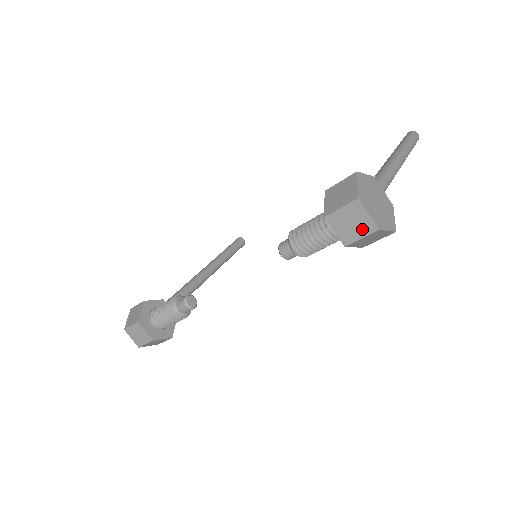
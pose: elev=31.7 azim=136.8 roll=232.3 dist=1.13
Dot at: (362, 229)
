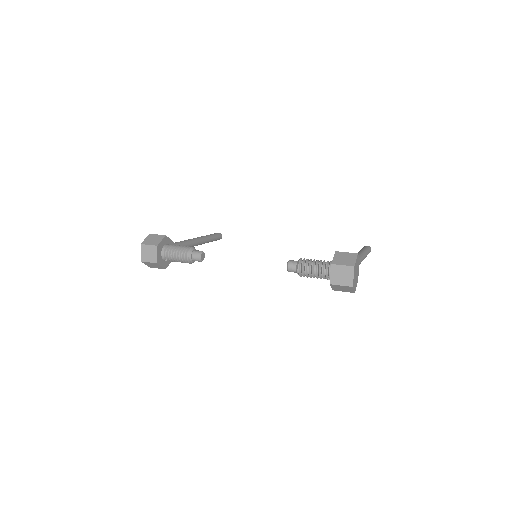
Dot at: (345, 281)
